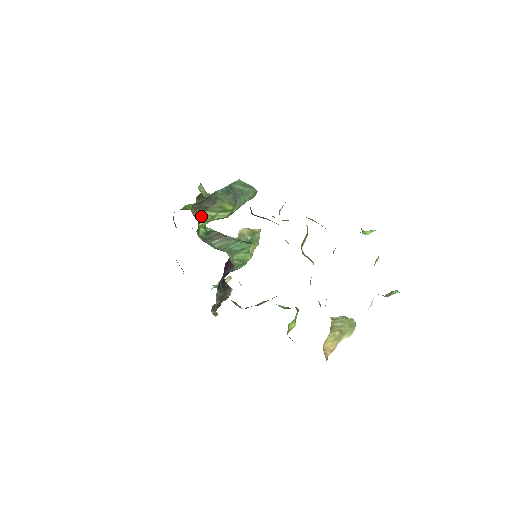
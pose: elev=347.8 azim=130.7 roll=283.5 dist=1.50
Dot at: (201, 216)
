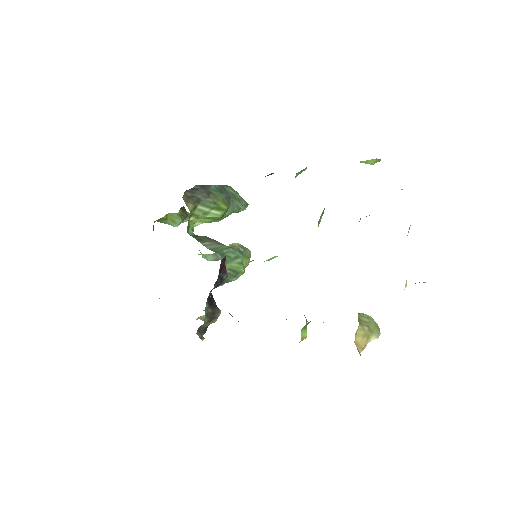
Dot at: (193, 208)
